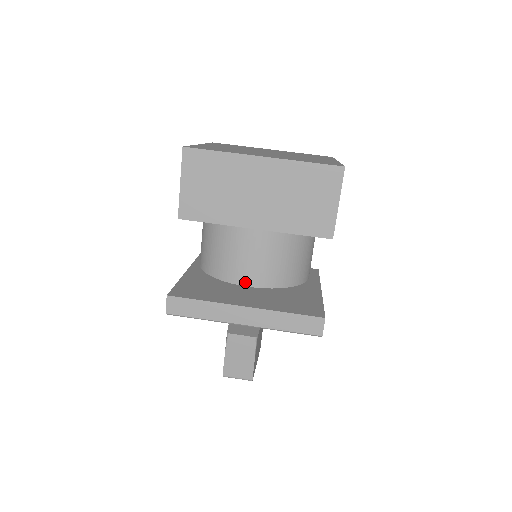
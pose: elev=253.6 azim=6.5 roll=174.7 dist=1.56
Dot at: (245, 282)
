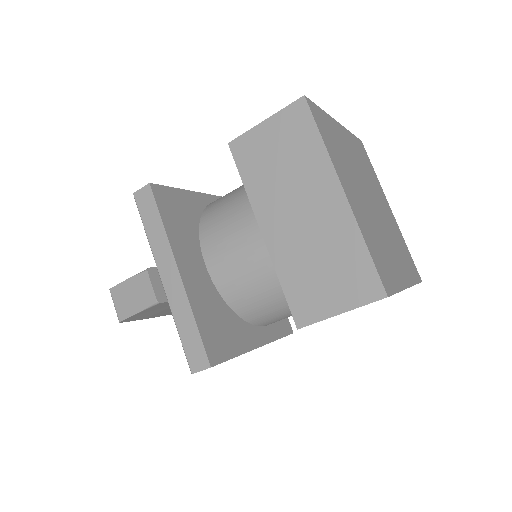
Dot at: (208, 257)
